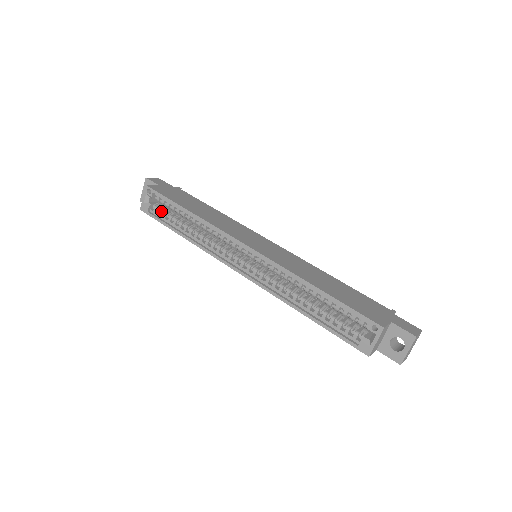
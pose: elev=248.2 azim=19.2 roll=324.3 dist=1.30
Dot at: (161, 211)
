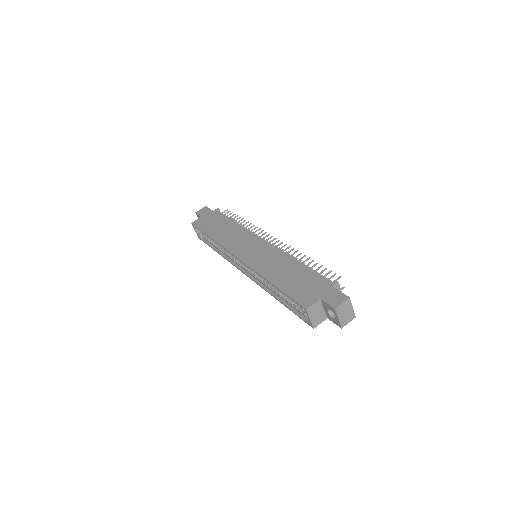
Dot at: (205, 237)
